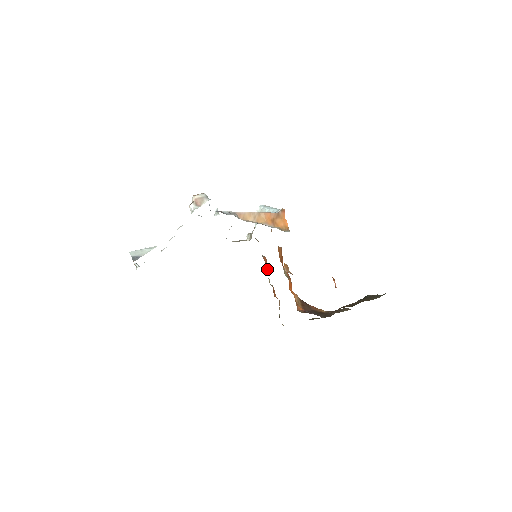
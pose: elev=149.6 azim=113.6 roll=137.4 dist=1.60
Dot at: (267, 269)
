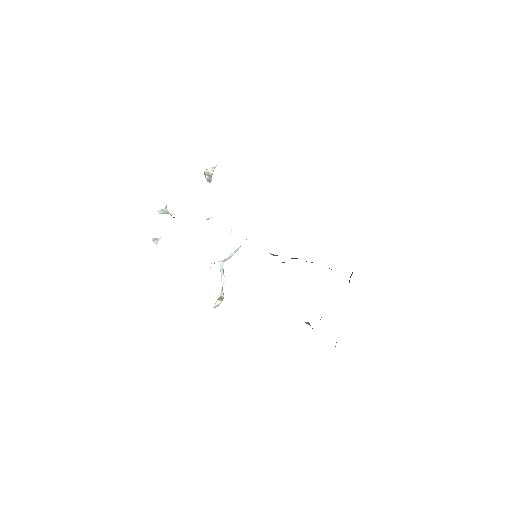
Dot at: occluded
